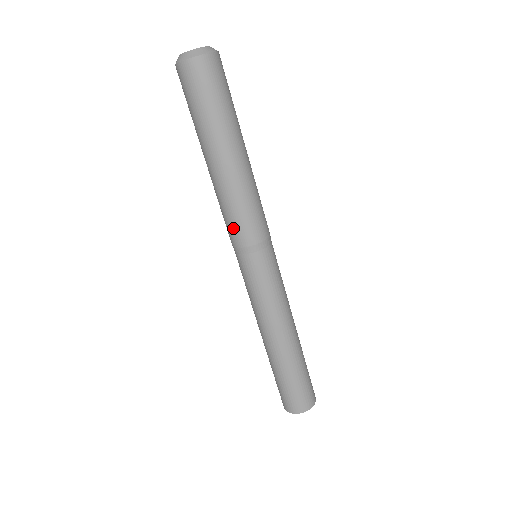
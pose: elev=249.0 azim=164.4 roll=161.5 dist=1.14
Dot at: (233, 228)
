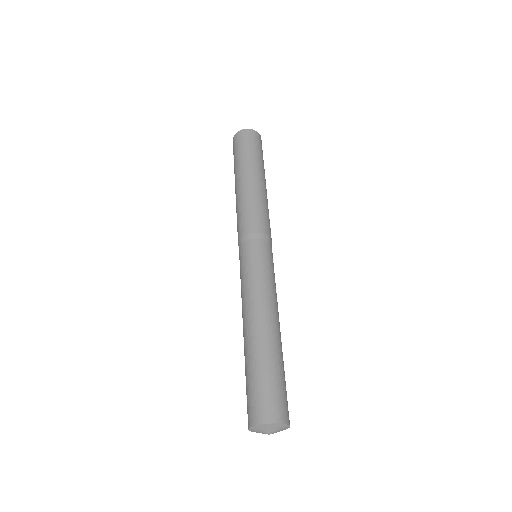
Dot at: (238, 226)
